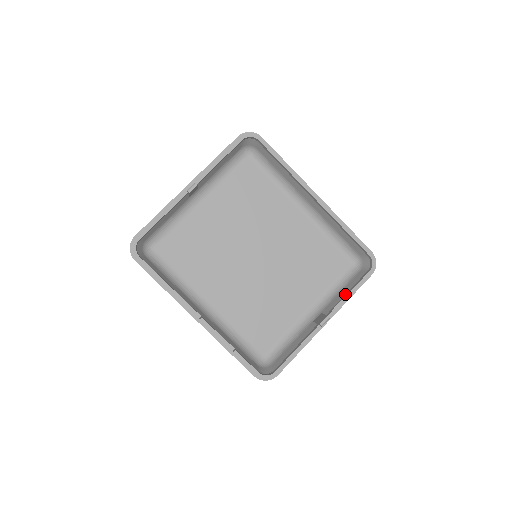
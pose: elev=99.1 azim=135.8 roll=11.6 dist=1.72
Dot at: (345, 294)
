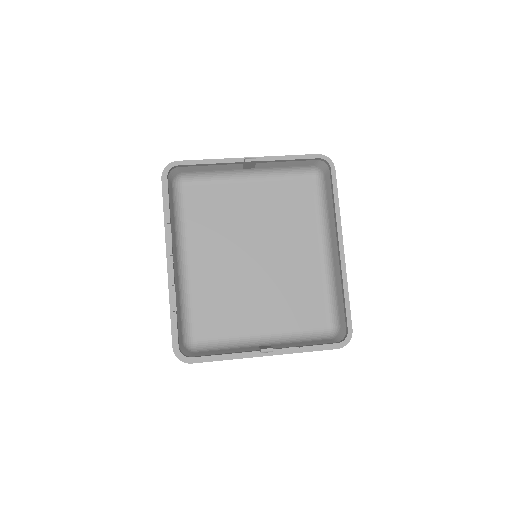
Dot at: (302, 345)
